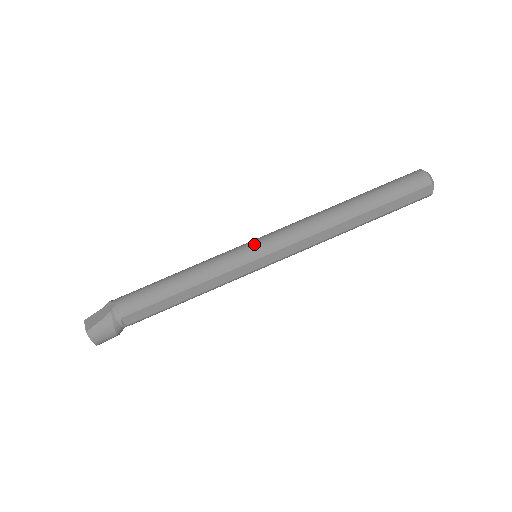
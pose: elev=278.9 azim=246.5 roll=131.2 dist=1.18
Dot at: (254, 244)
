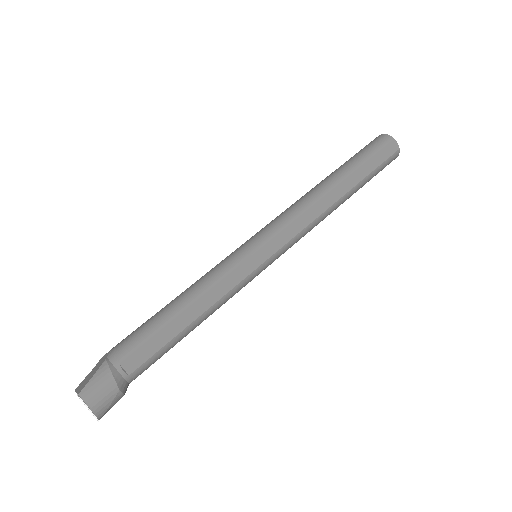
Dot at: (248, 240)
